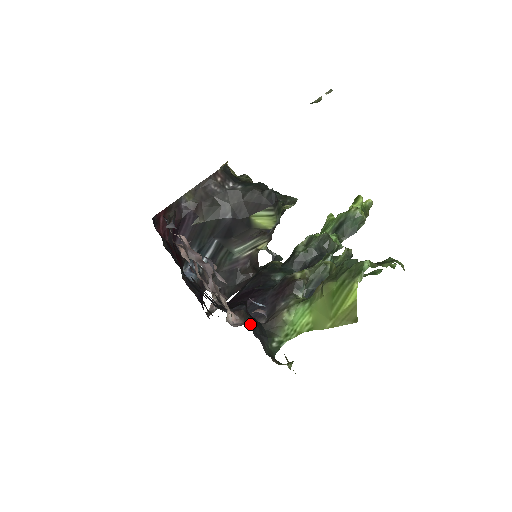
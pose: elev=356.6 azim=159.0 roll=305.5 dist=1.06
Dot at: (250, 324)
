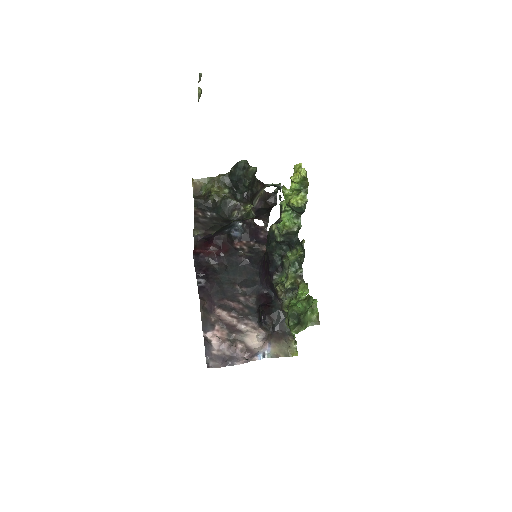
Dot at: (269, 332)
